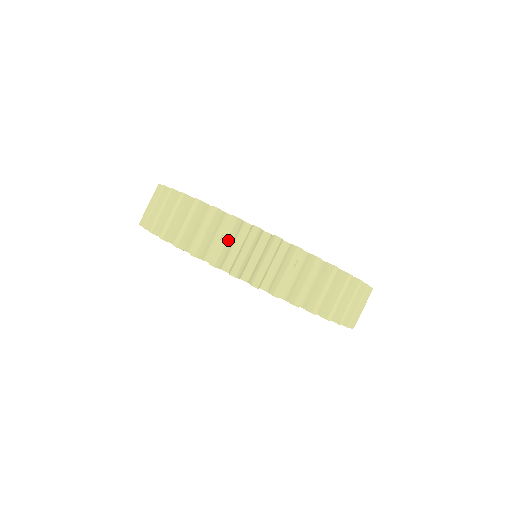
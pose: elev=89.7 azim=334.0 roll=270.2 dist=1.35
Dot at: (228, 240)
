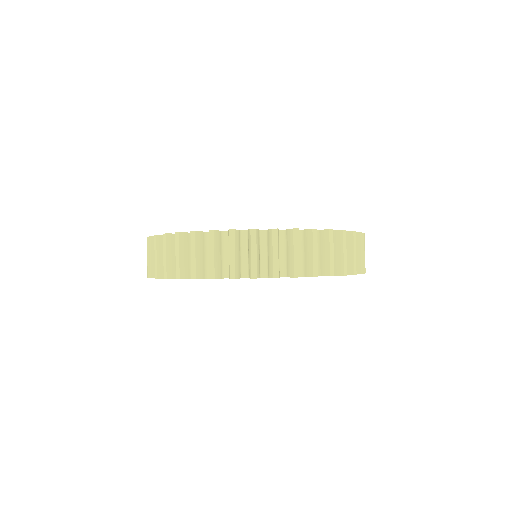
Dot at: (197, 253)
